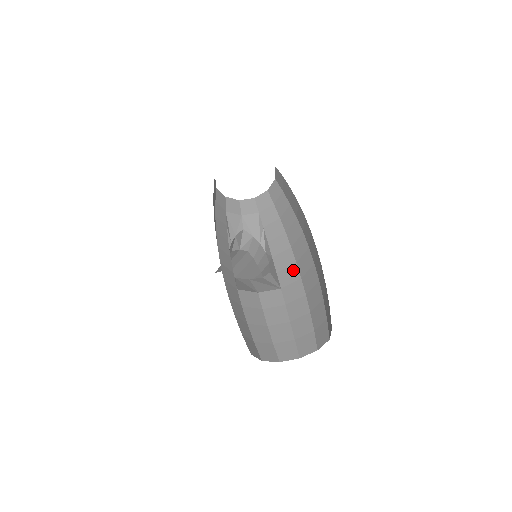
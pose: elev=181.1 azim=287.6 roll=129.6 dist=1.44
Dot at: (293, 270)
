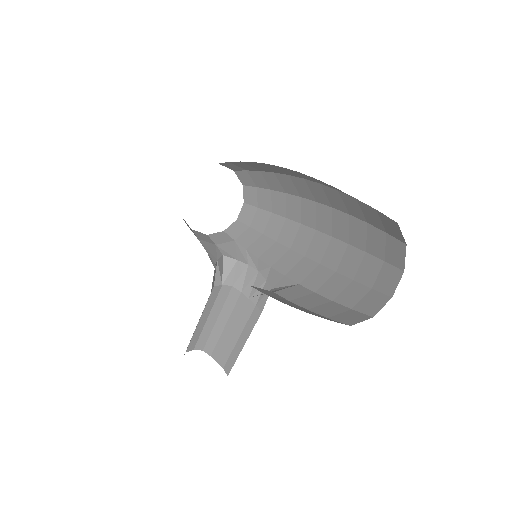
Dot at: (305, 263)
